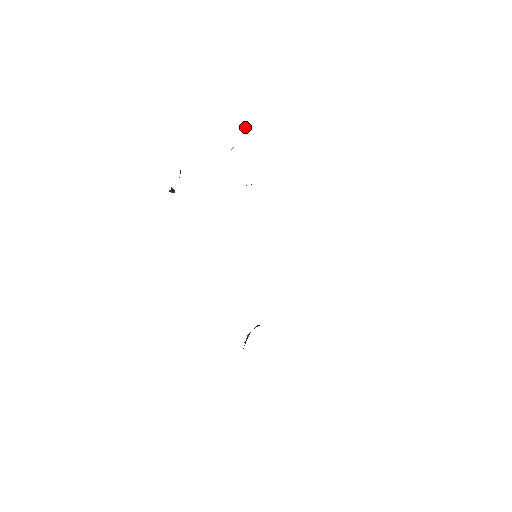
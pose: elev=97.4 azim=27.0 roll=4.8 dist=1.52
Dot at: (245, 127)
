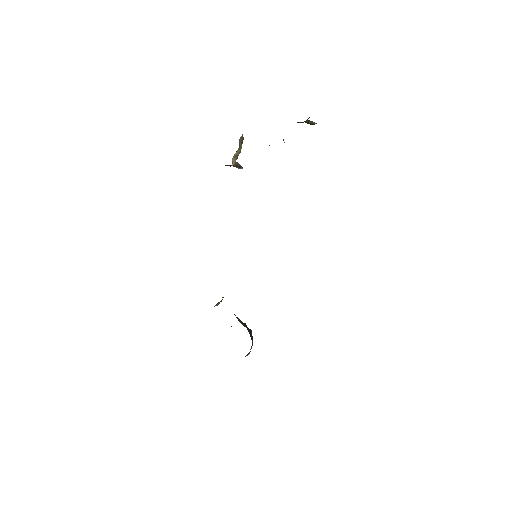
Dot at: (313, 124)
